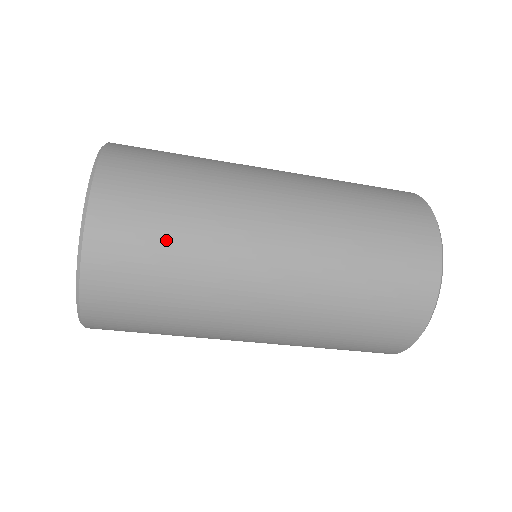
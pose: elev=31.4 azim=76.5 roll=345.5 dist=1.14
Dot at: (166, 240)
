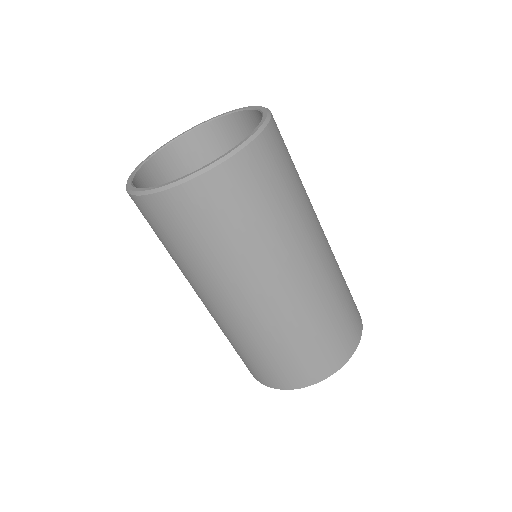
Dot at: (240, 224)
